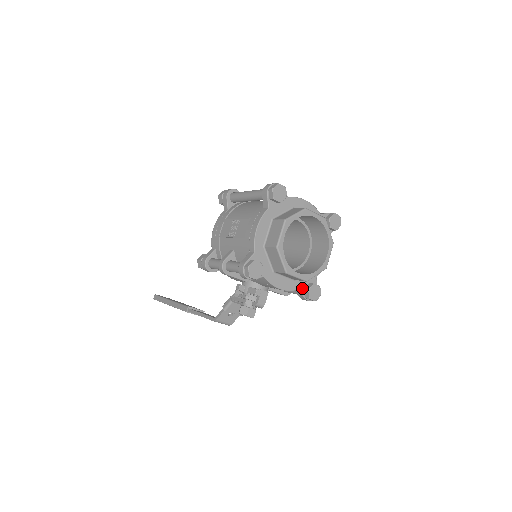
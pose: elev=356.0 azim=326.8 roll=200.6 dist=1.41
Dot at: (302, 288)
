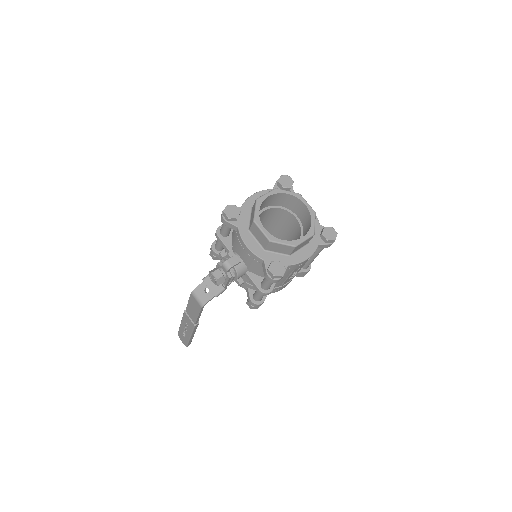
Dot at: (268, 262)
